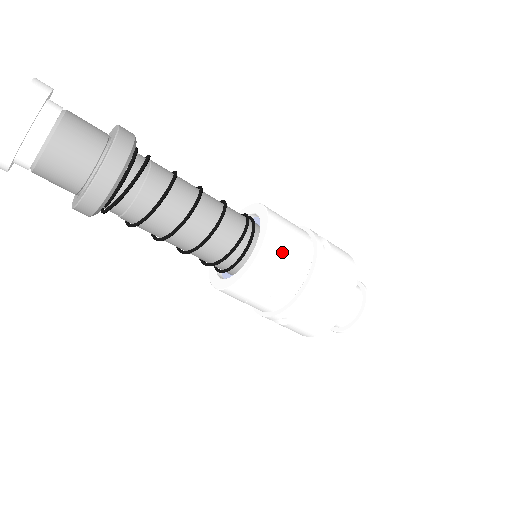
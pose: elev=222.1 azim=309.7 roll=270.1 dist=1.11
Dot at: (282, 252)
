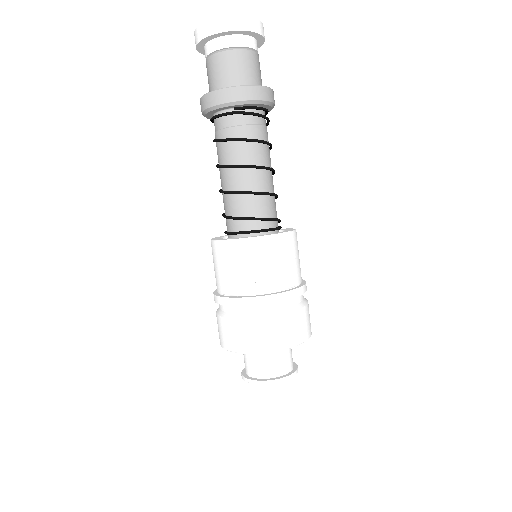
Dot at: (295, 251)
